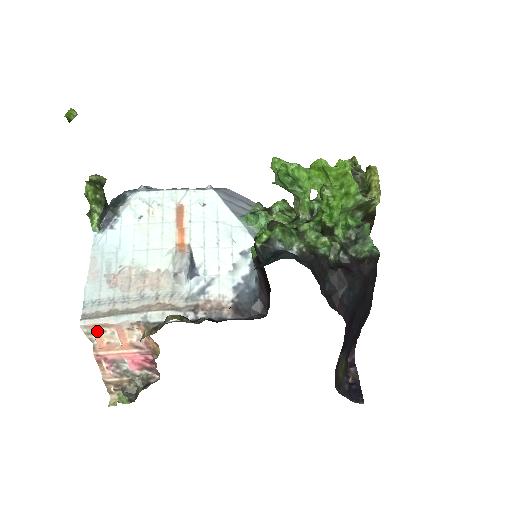
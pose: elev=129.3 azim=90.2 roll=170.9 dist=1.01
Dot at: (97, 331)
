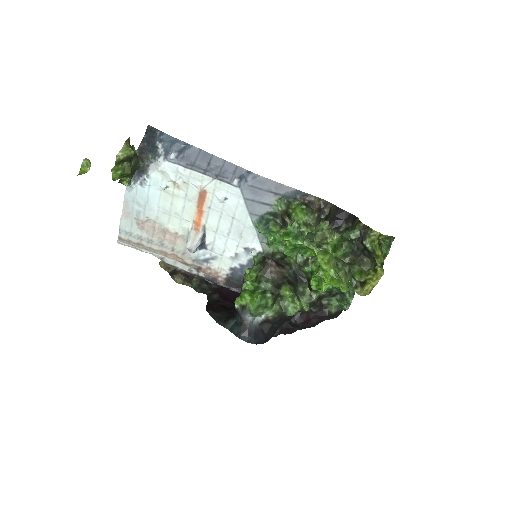
Dot at: occluded
